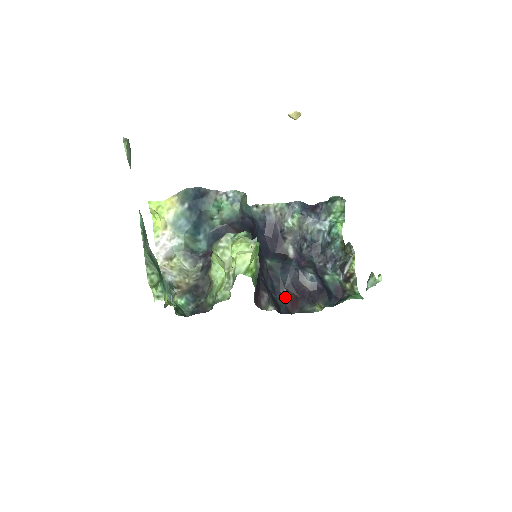
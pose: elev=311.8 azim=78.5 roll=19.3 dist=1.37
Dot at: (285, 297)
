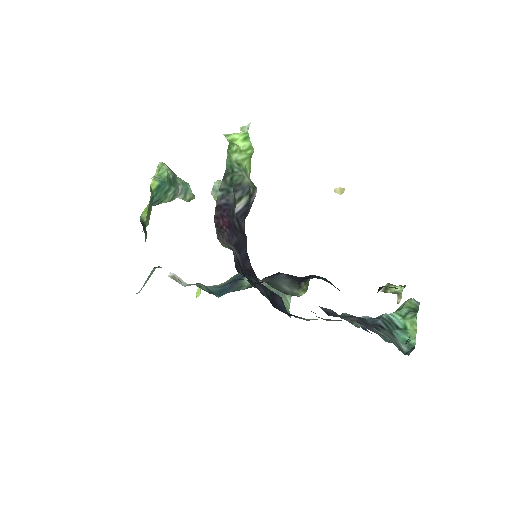
Dot at: occluded
